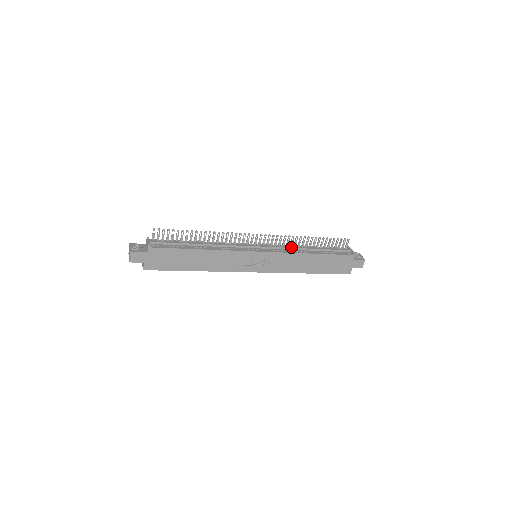
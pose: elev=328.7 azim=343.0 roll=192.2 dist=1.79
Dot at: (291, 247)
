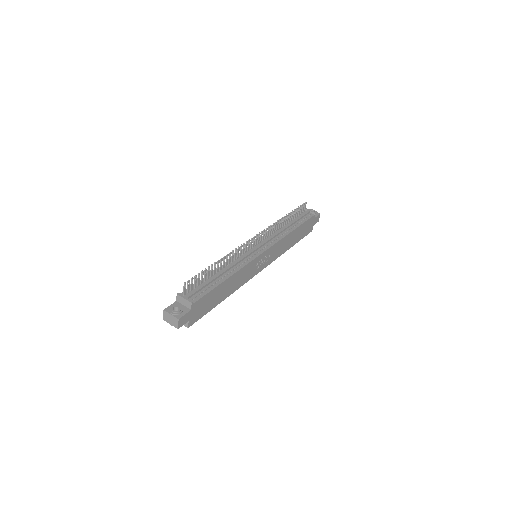
Dot at: (277, 233)
